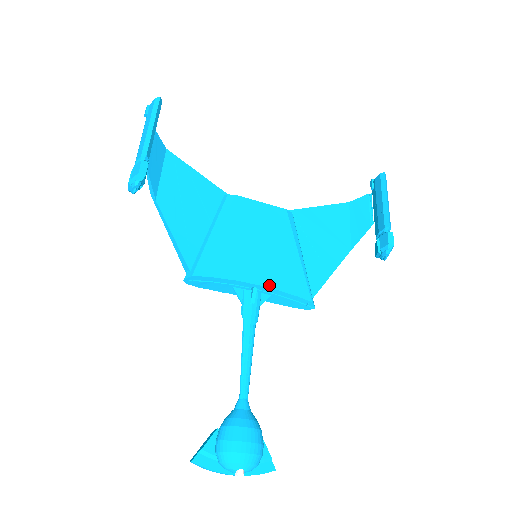
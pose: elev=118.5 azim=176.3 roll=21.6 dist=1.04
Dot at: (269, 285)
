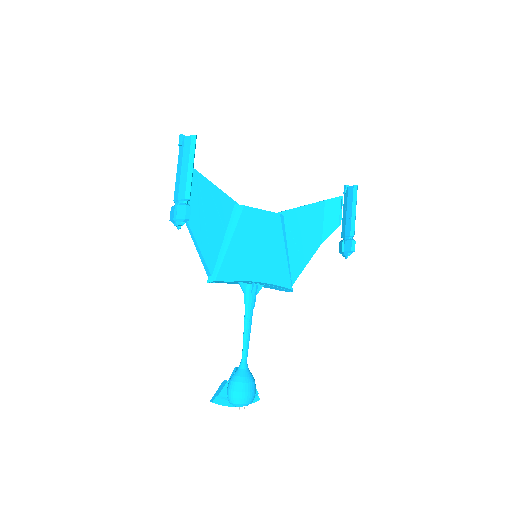
Dot at: (265, 281)
